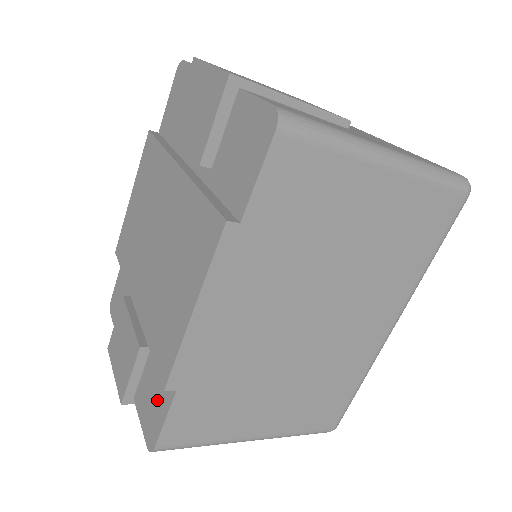
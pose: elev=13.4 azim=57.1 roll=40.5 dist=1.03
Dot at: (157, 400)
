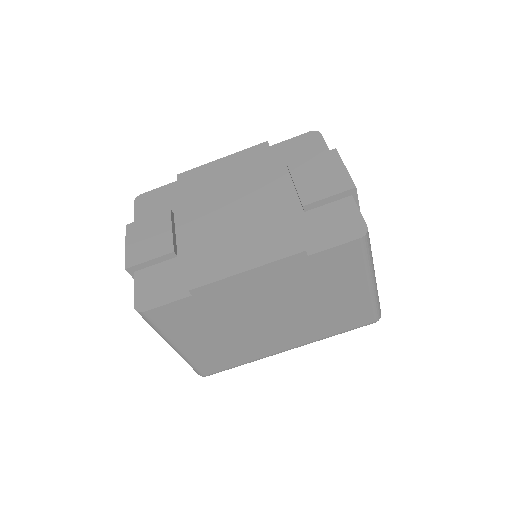
Dot at: (166, 289)
